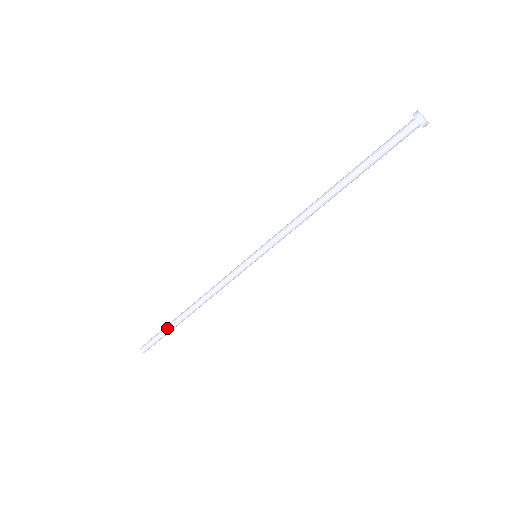
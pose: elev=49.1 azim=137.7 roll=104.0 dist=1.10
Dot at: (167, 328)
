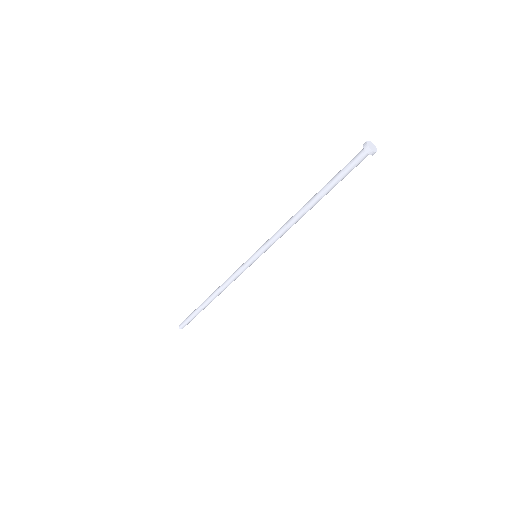
Dot at: (196, 309)
